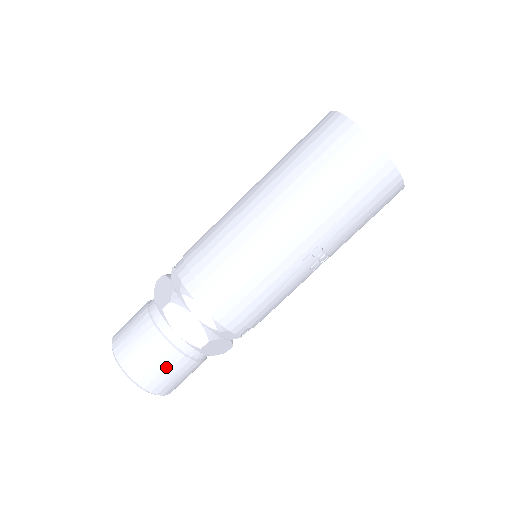
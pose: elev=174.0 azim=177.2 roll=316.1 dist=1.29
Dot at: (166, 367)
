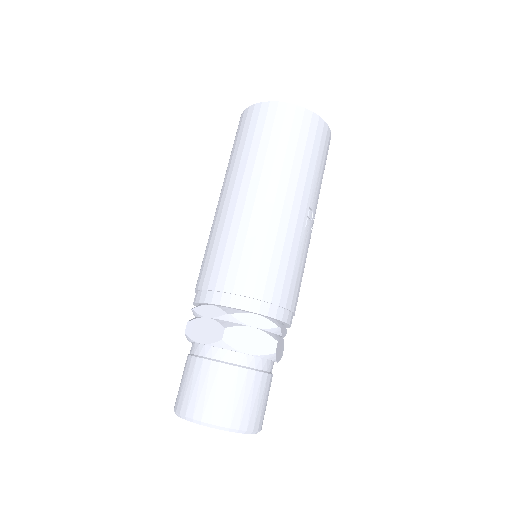
Dot at: (254, 394)
